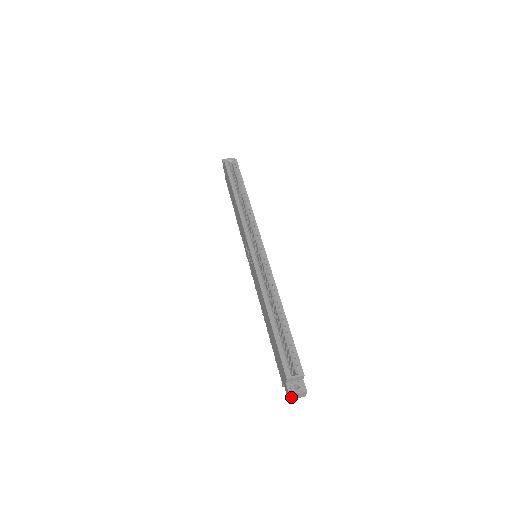
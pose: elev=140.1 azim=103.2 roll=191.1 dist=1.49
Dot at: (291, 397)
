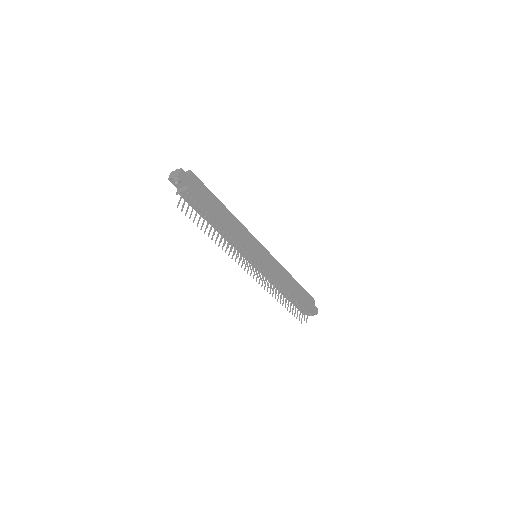
Dot at: (171, 176)
